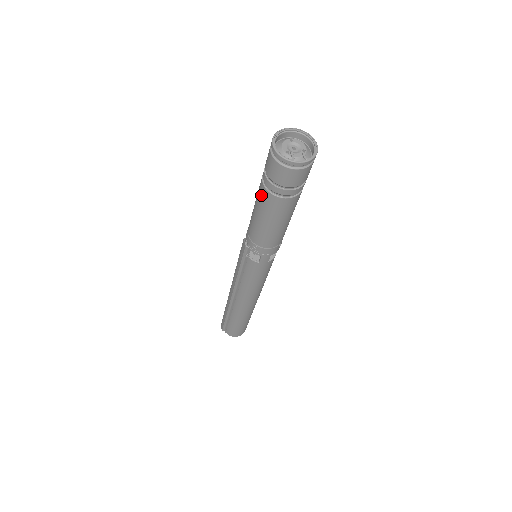
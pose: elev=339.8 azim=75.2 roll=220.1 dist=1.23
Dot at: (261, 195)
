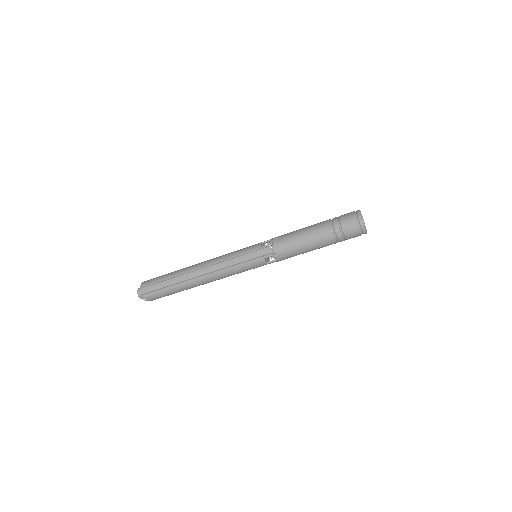
Dot at: (325, 235)
